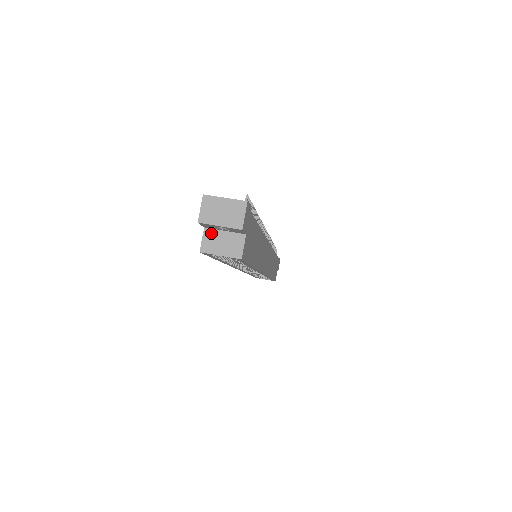
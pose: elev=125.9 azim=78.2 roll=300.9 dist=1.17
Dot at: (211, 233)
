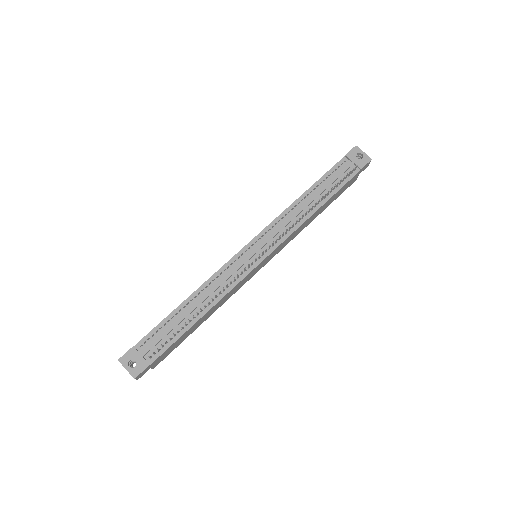
Dot at: occluded
